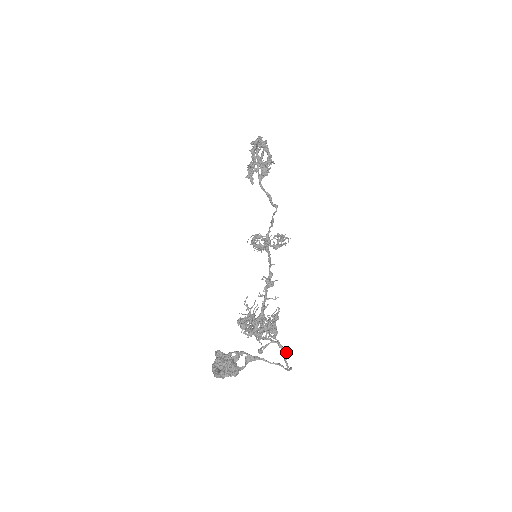
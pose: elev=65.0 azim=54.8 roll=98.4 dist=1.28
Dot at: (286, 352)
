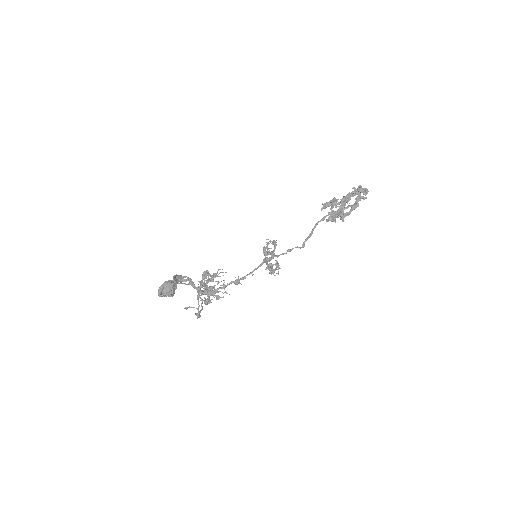
Dot at: (197, 318)
